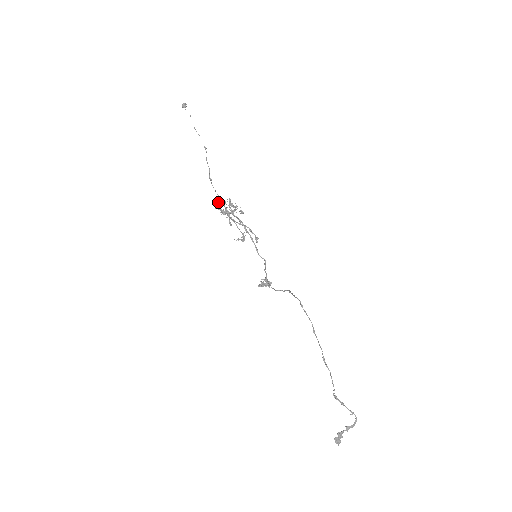
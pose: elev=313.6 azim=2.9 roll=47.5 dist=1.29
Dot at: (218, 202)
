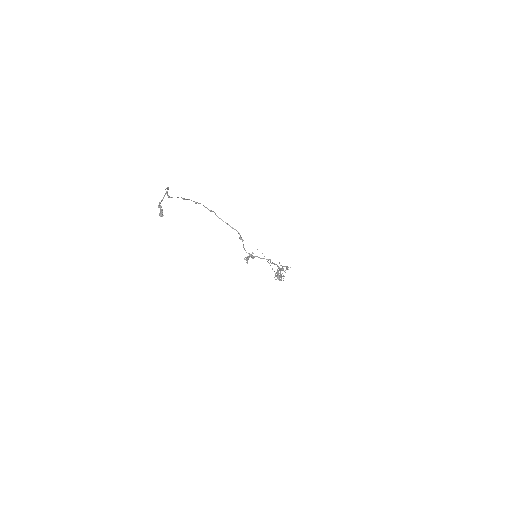
Dot at: occluded
